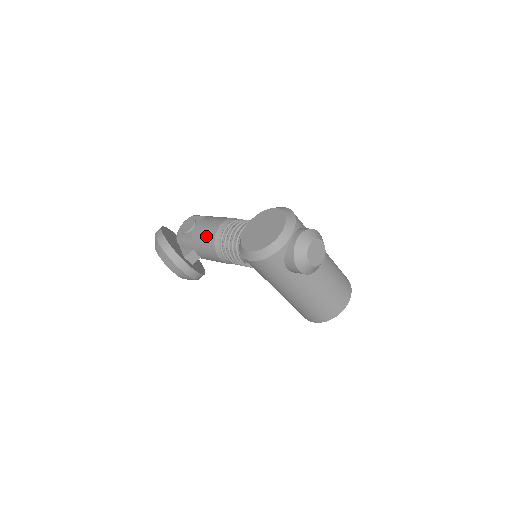
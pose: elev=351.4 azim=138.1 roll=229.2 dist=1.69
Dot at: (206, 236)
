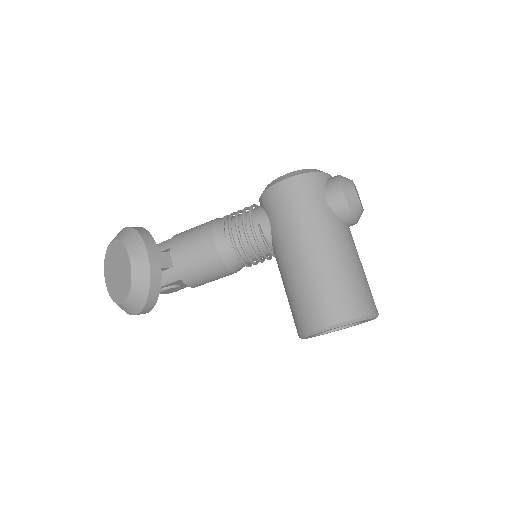
Dot at: (199, 225)
